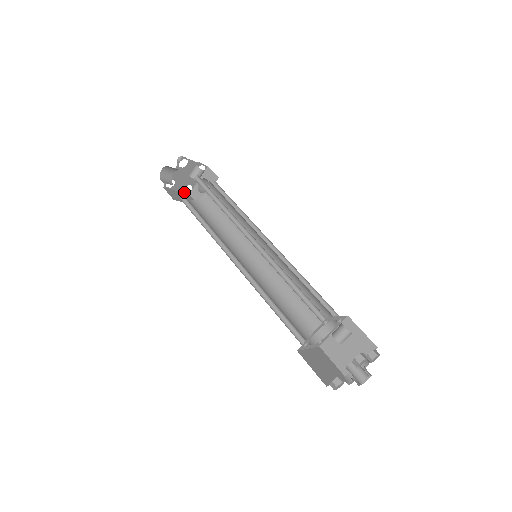
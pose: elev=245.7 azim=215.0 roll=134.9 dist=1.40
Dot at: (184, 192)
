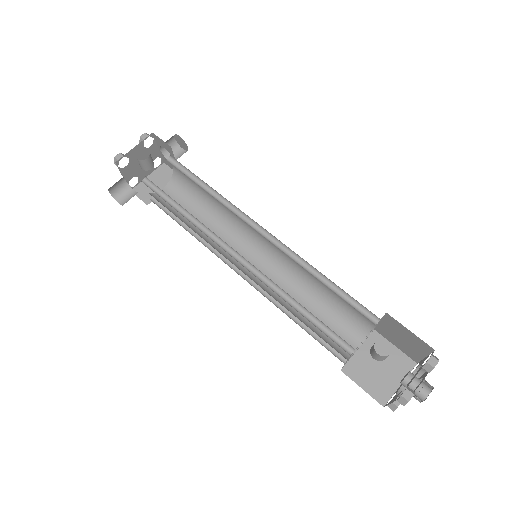
Dot at: (156, 167)
